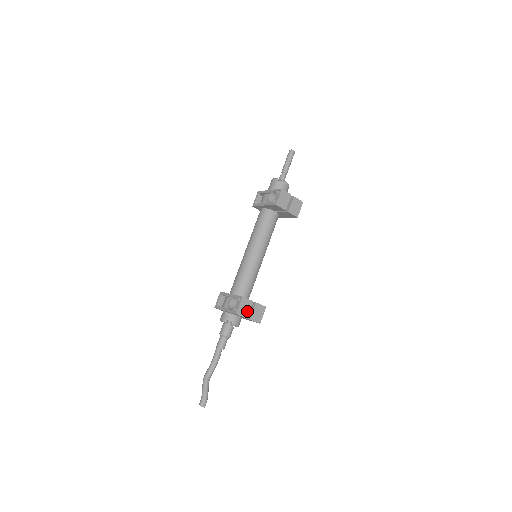
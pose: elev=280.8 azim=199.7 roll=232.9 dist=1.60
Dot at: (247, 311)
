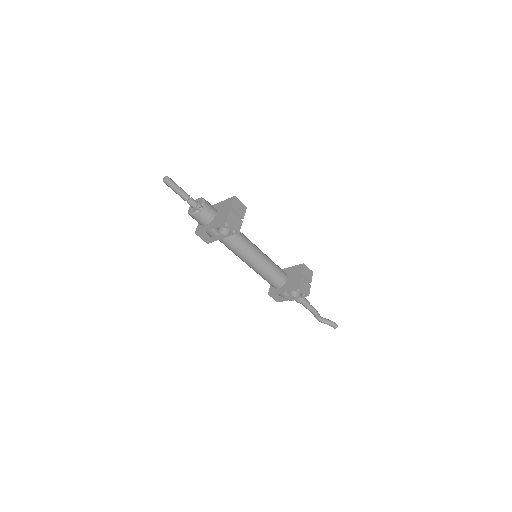
Dot at: (307, 284)
